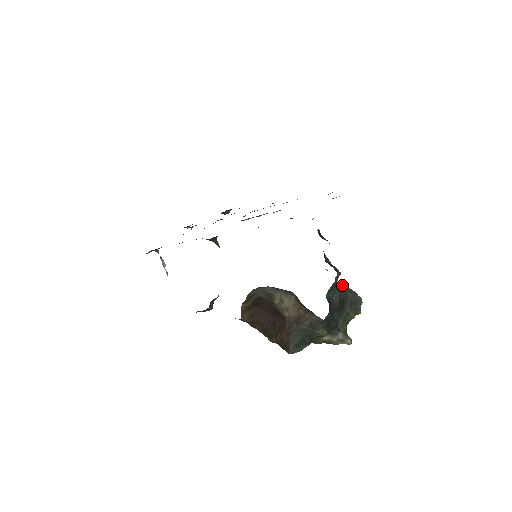
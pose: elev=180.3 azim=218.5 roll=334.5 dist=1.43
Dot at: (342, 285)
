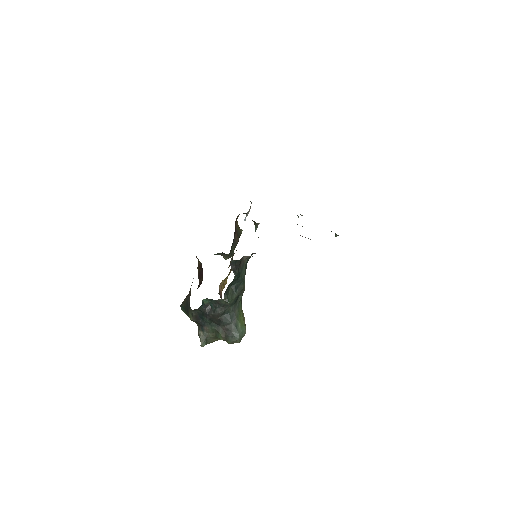
Dot at: (239, 317)
